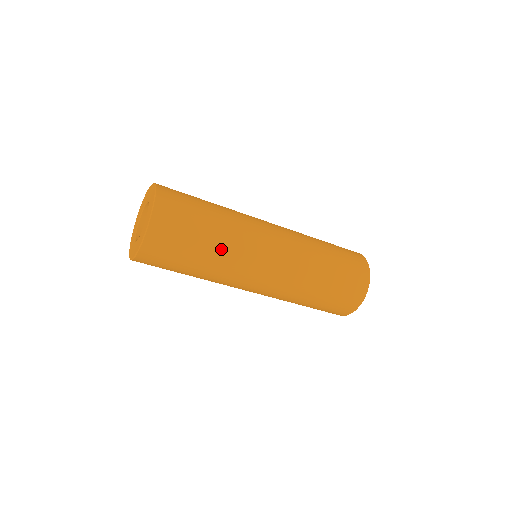
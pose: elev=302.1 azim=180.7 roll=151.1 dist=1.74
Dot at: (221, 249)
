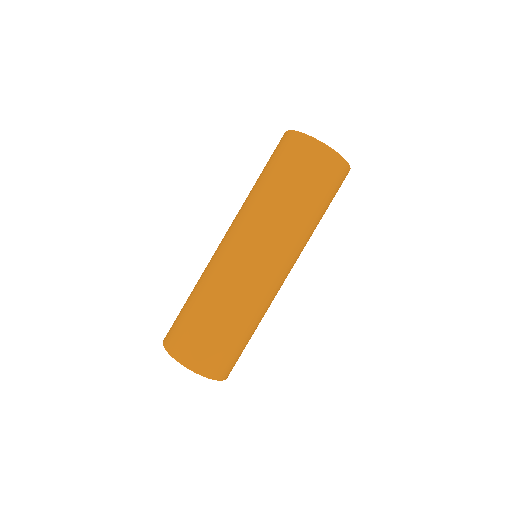
Dot at: (239, 312)
